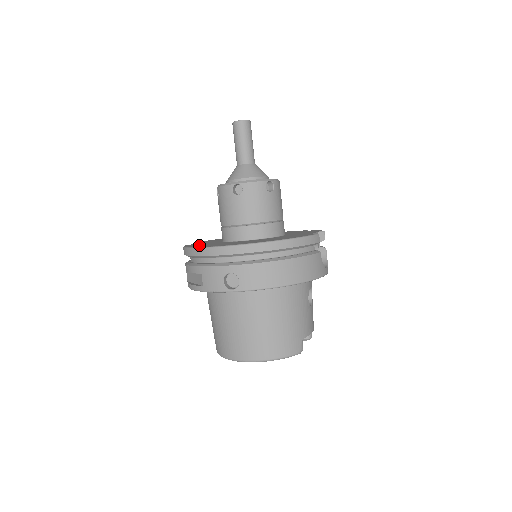
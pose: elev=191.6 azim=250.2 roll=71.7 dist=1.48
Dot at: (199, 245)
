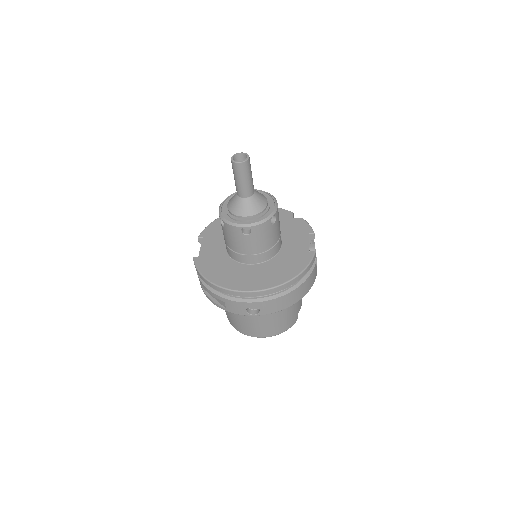
Dot at: (214, 272)
